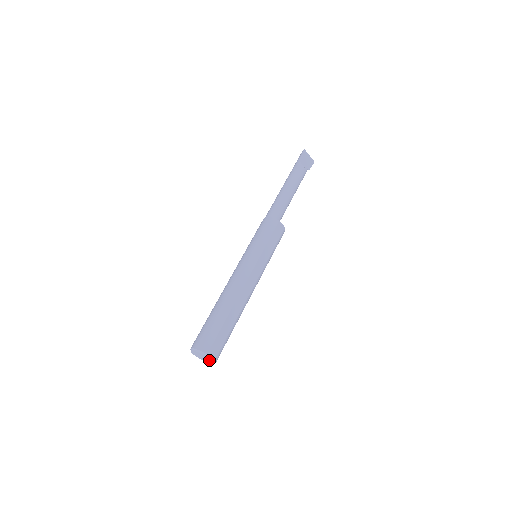
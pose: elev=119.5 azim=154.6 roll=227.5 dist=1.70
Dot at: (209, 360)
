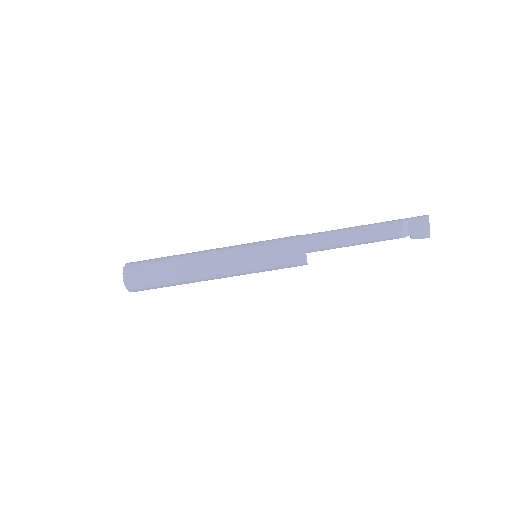
Dot at: occluded
